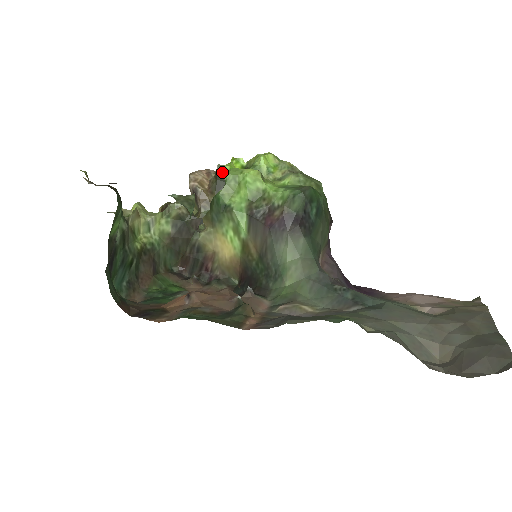
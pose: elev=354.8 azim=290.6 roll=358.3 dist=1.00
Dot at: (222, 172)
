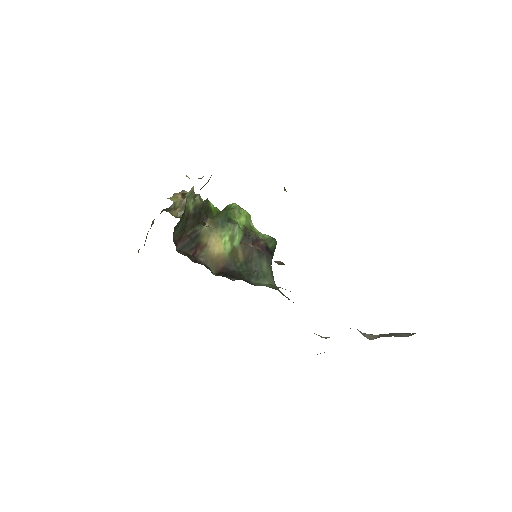
Dot at: (208, 204)
